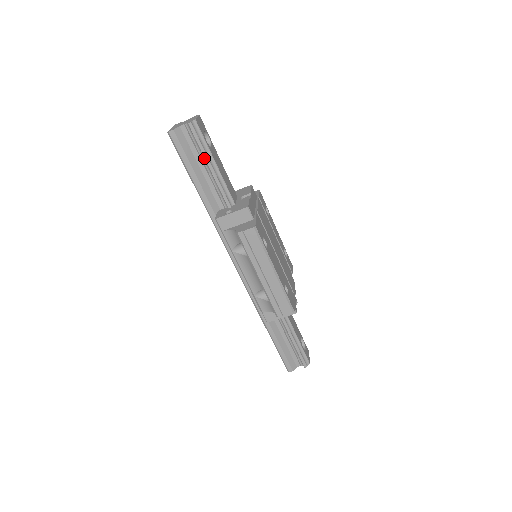
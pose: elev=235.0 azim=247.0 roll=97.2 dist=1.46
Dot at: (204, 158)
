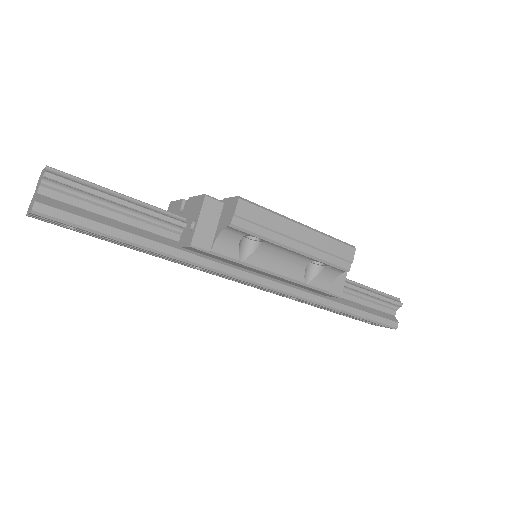
Dot at: (104, 199)
